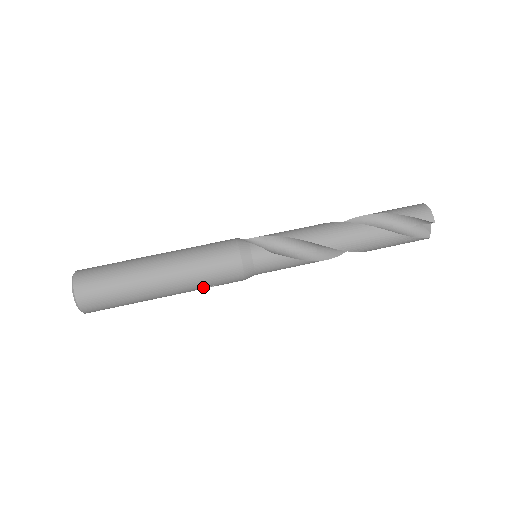
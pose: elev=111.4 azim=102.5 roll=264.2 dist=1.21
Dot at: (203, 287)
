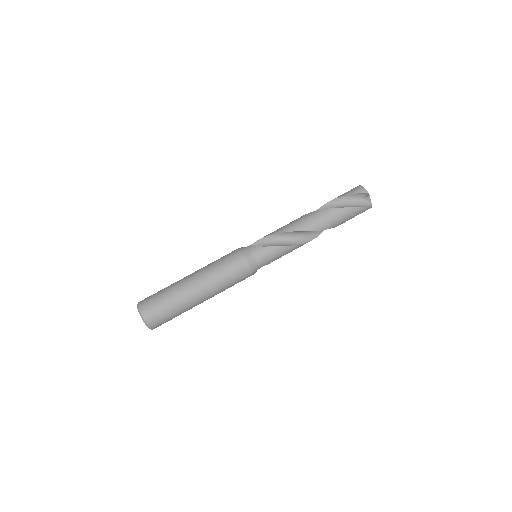
Dot at: (225, 286)
